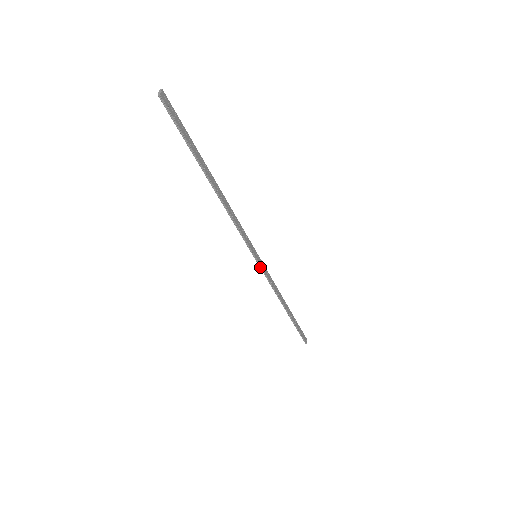
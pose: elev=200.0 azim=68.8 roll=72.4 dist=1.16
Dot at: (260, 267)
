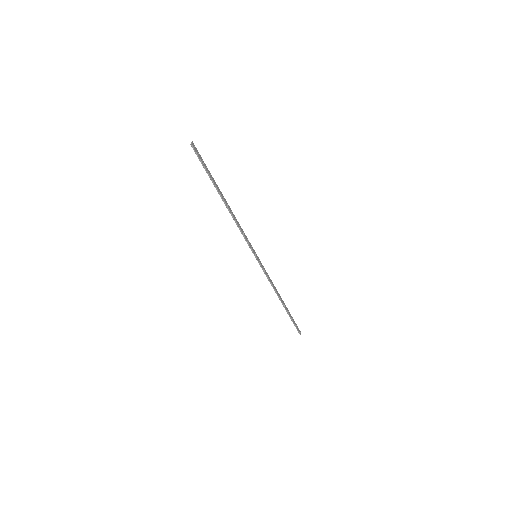
Dot at: (260, 265)
